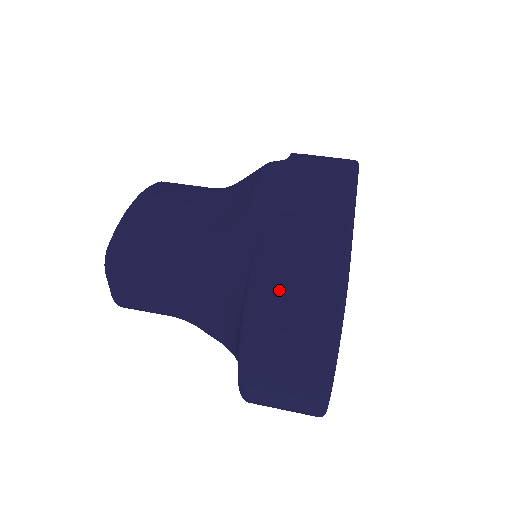
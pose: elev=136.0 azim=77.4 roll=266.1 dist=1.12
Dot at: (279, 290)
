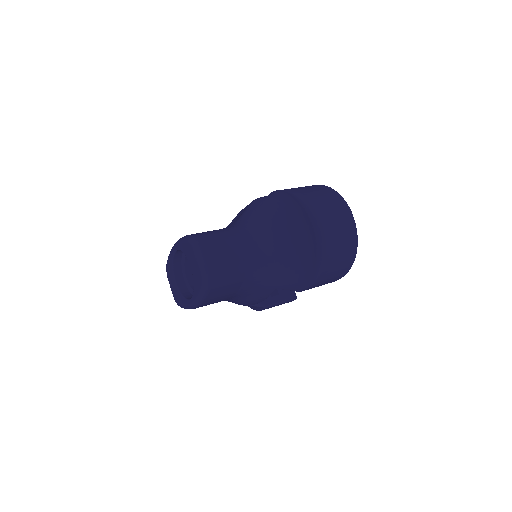
Dot at: (296, 188)
